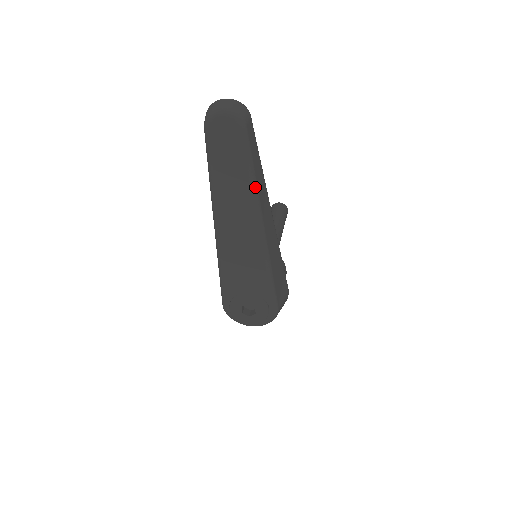
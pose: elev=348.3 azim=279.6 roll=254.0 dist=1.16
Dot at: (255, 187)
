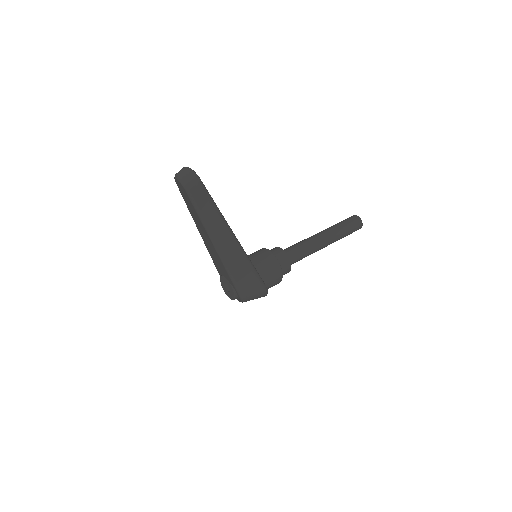
Dot at: (204, 223)
